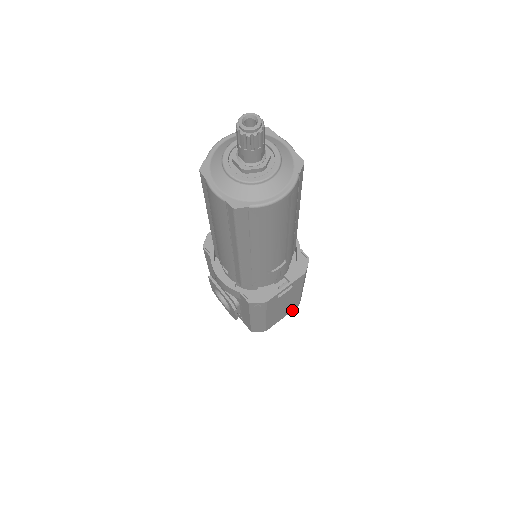
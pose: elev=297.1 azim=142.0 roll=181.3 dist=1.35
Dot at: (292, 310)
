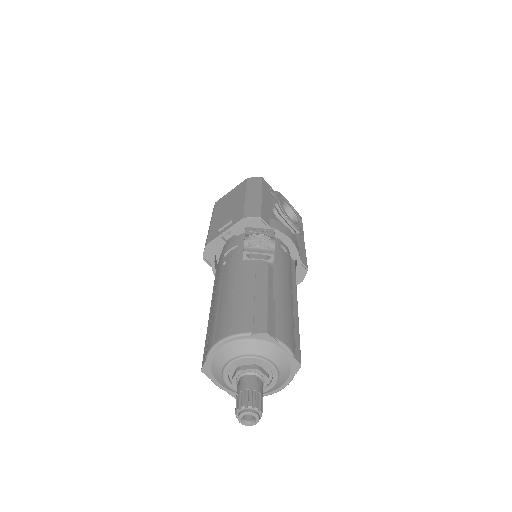
Dot at: occluded
